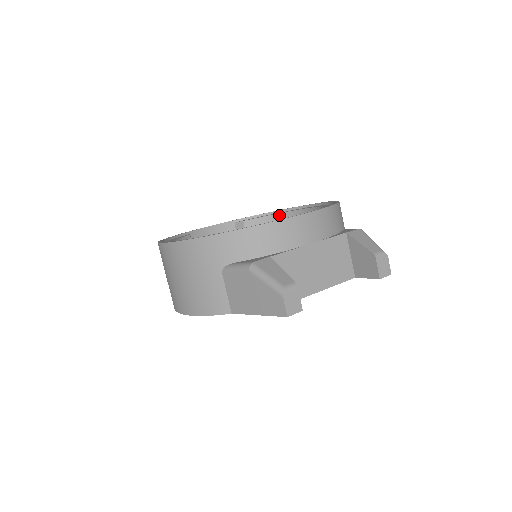
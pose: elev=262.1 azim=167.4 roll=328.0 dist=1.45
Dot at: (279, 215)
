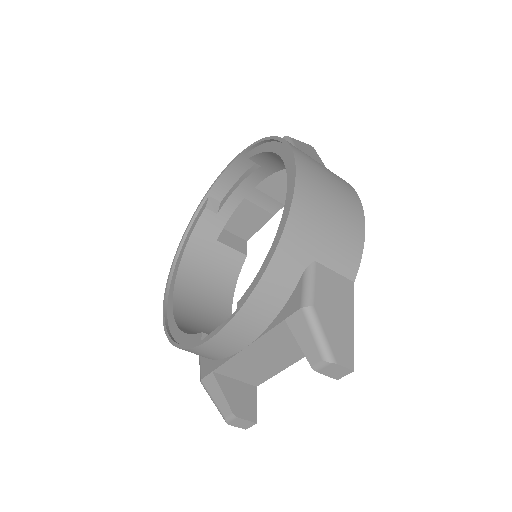
Dot at: (275, 154)
